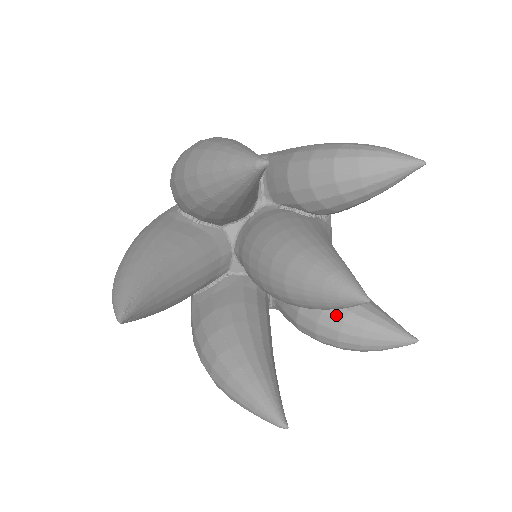
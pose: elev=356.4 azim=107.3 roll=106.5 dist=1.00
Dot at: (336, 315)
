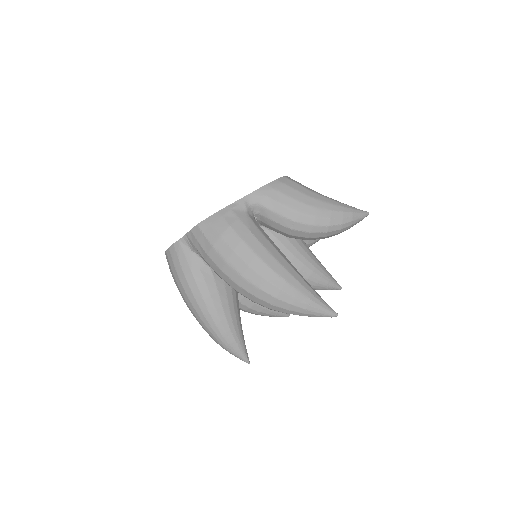
Dot at: occluded
